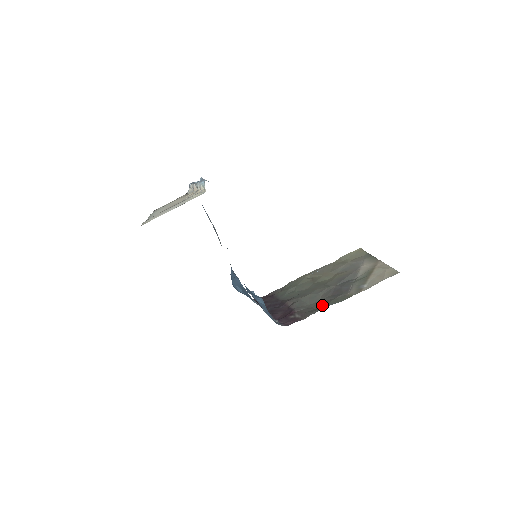
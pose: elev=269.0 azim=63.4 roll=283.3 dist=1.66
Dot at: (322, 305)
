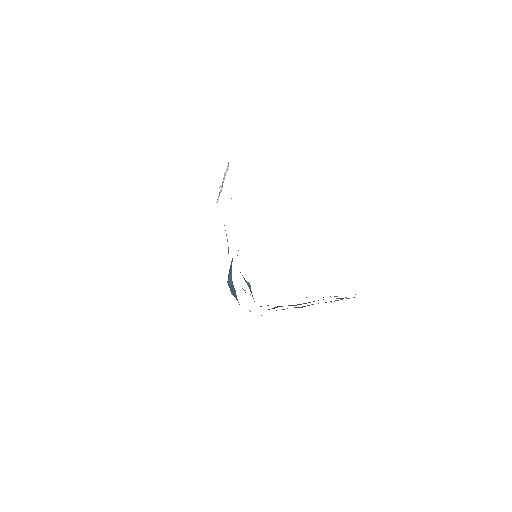
Dot at: occluded
